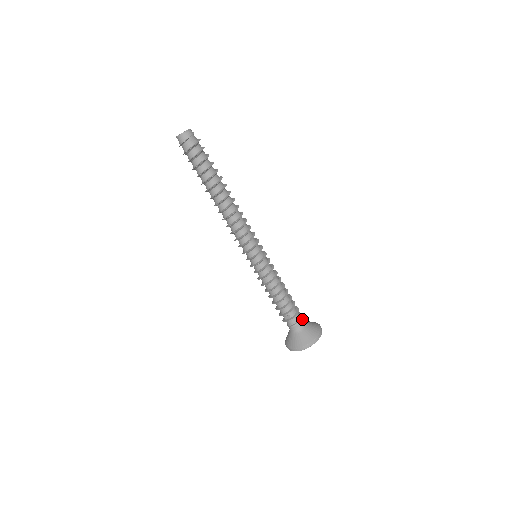
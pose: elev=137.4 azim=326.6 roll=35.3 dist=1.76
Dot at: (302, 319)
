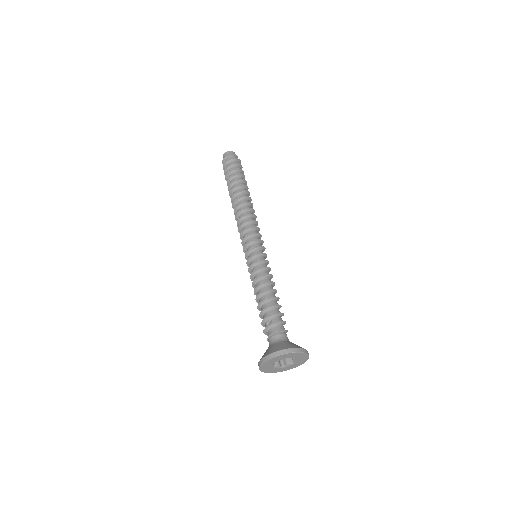
Dot at: occluded
